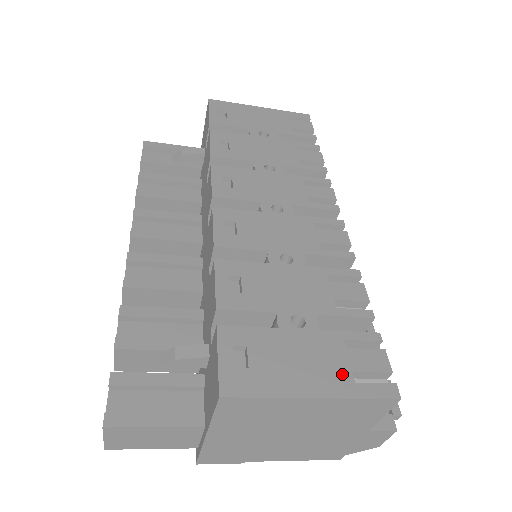
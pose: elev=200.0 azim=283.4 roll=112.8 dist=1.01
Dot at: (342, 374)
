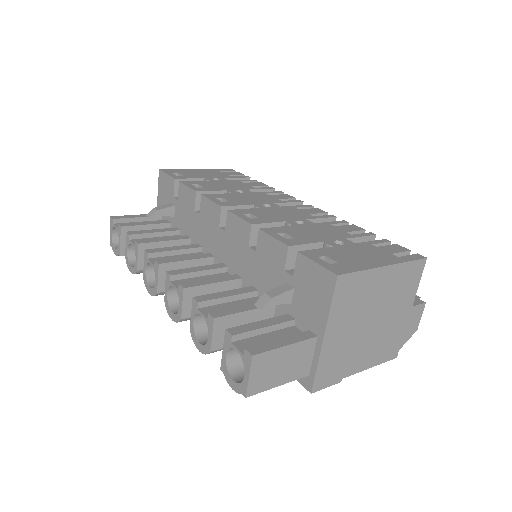
Dot at: (388, 255)
